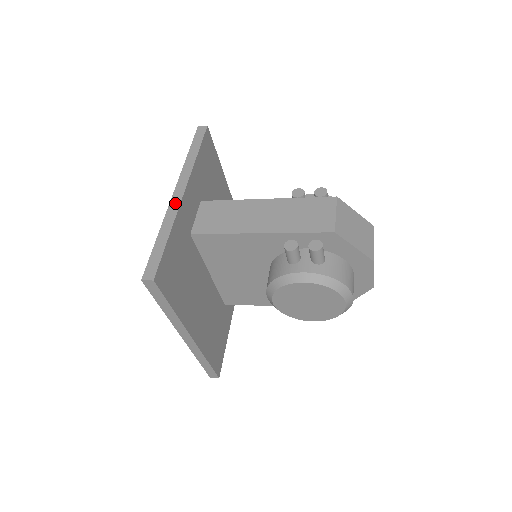
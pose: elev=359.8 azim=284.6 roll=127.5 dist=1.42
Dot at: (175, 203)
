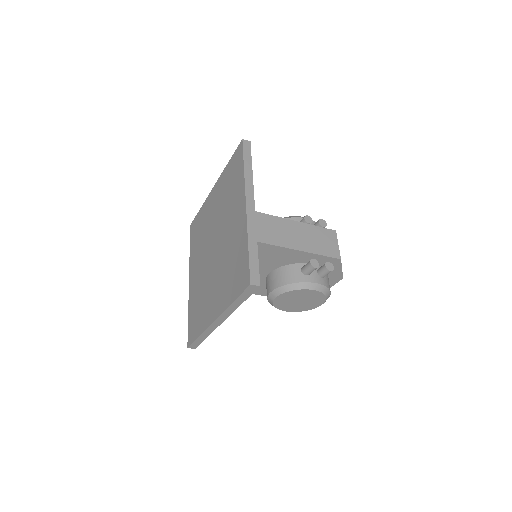
Dot at: (251, 216)
